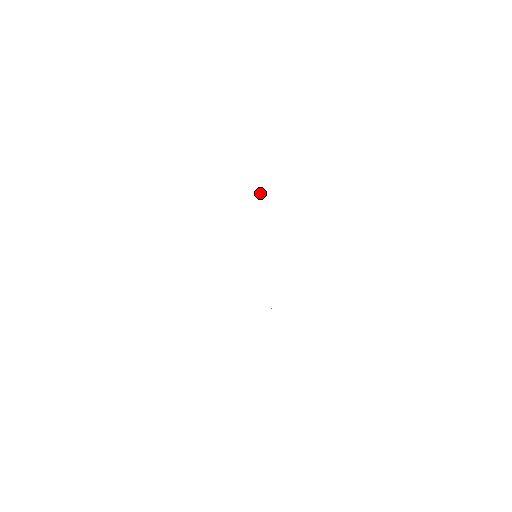
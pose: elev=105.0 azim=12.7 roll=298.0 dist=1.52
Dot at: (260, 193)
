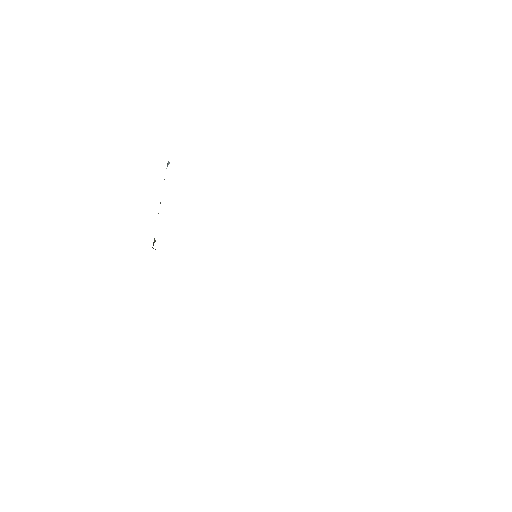
Dot at: occluded
